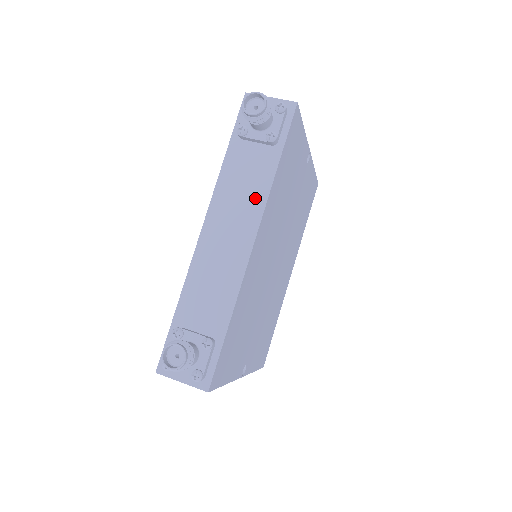
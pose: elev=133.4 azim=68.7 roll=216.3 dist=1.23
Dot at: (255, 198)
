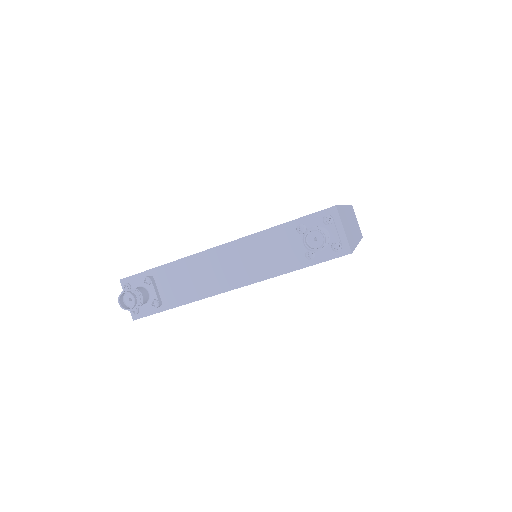
Dot at: (263, 270)
